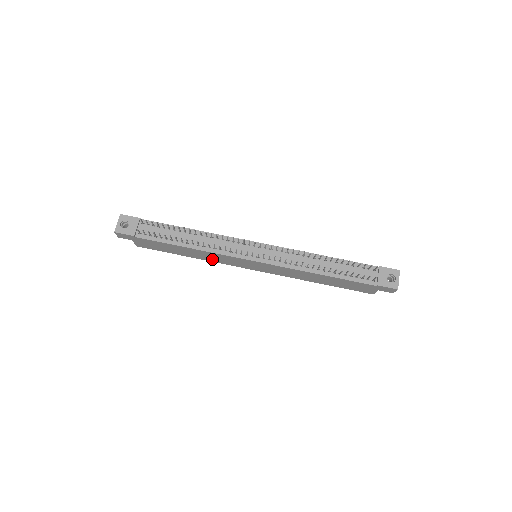
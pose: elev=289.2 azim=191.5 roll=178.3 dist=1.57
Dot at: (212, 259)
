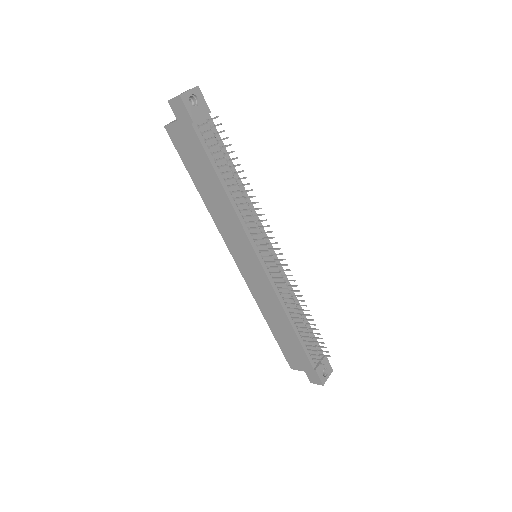
Dot at: (219, 218)
